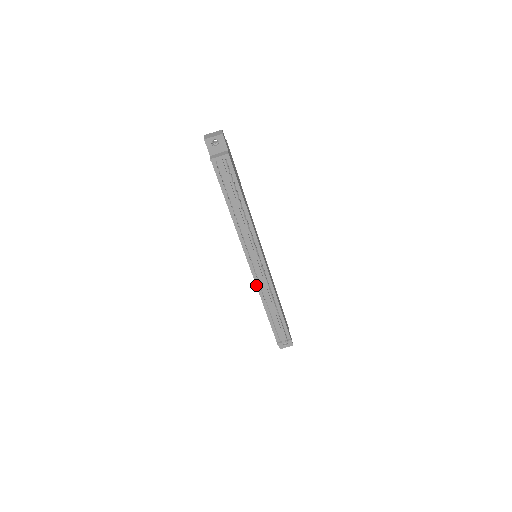
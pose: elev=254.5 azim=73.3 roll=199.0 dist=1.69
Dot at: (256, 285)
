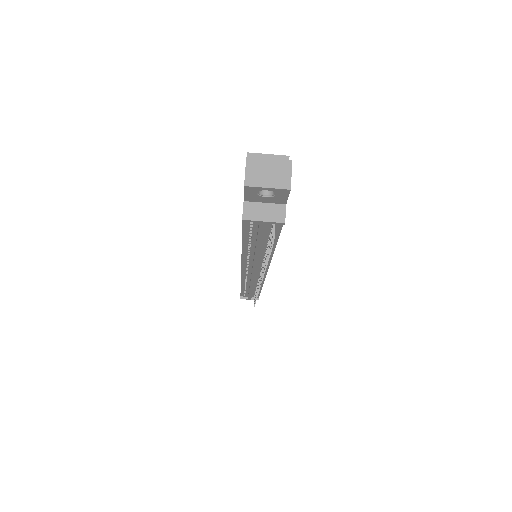
Dot at: (241, 279)
